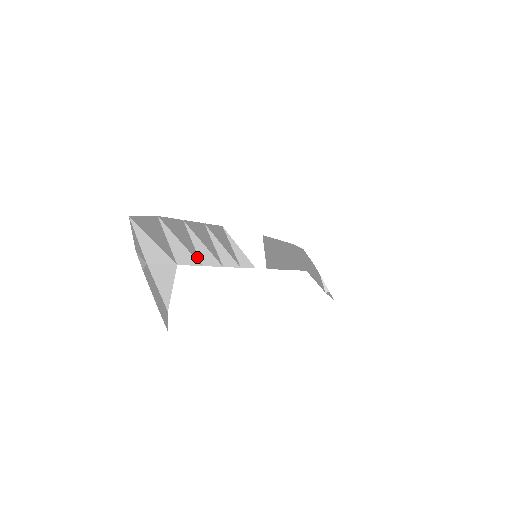
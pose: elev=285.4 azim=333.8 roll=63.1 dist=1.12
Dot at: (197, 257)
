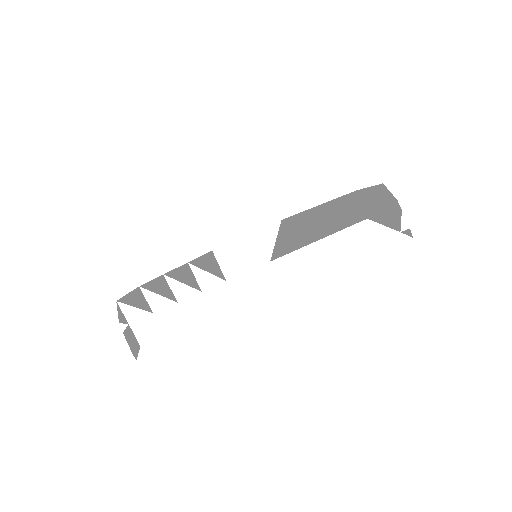
Dot at: (173, 298)
